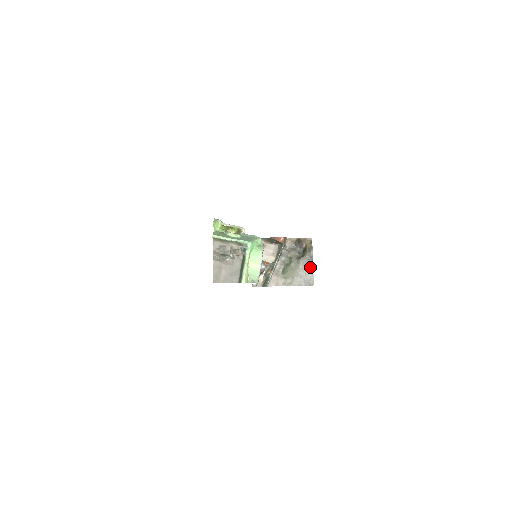
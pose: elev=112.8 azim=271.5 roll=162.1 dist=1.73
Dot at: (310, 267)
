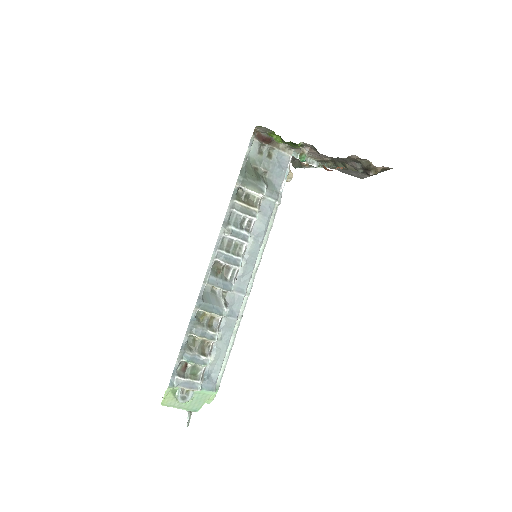
Dot at: occluded
